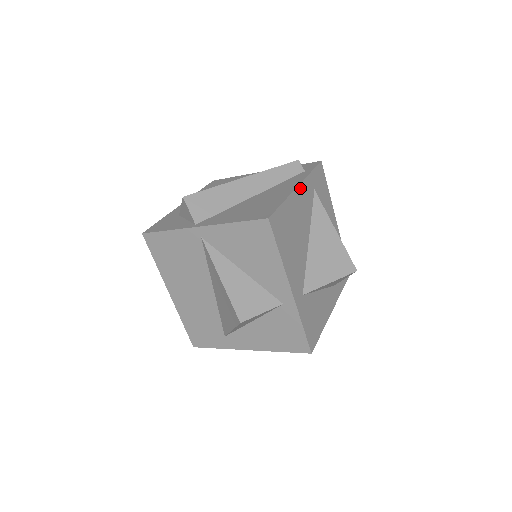
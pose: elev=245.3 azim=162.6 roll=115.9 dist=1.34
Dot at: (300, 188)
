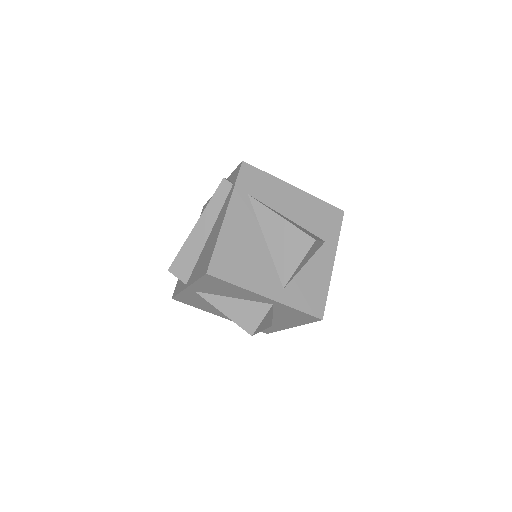
Dot at: (229, 213)
